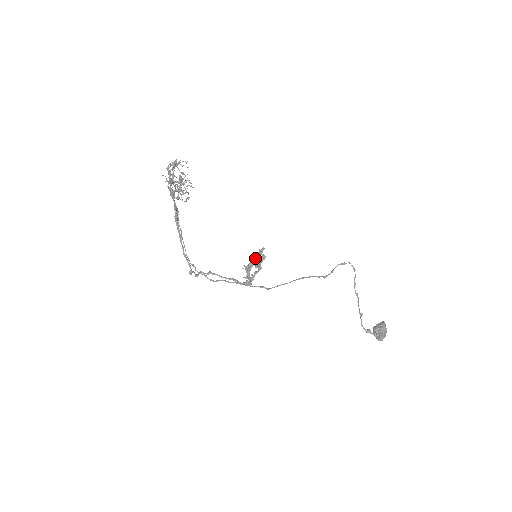
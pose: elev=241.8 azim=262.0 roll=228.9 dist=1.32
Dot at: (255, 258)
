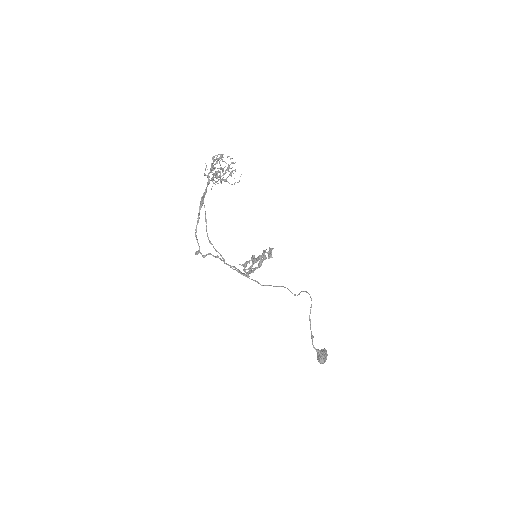
Dot at: (268, 251)
